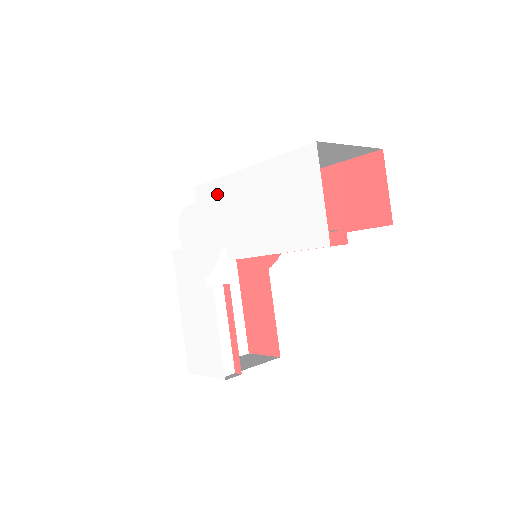
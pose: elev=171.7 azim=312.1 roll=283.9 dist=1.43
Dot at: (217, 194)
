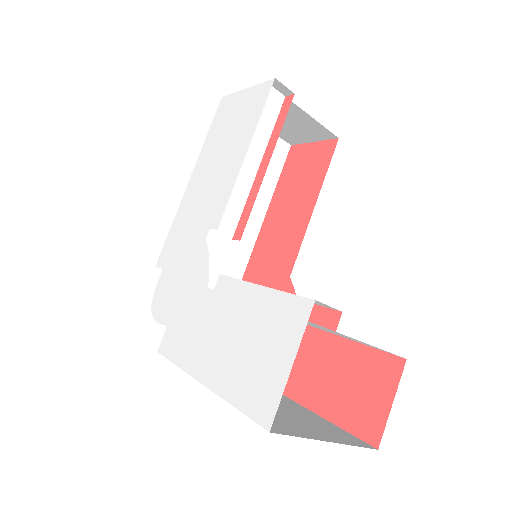
Dot at: (177, 228)
